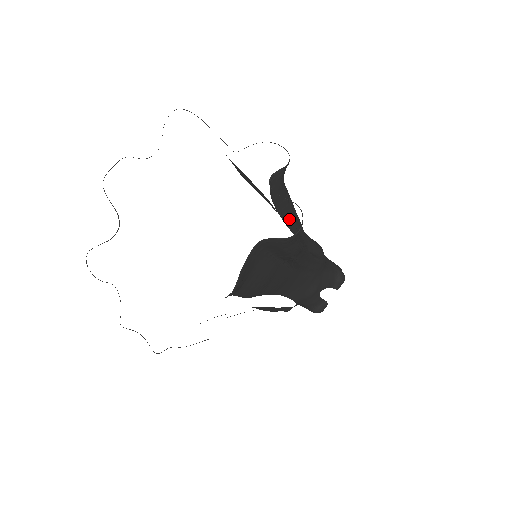
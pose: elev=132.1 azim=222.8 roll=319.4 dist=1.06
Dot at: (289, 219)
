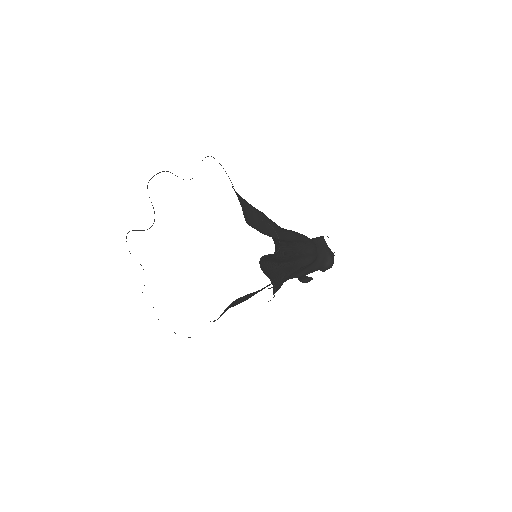
Dot at: (278, 262)
